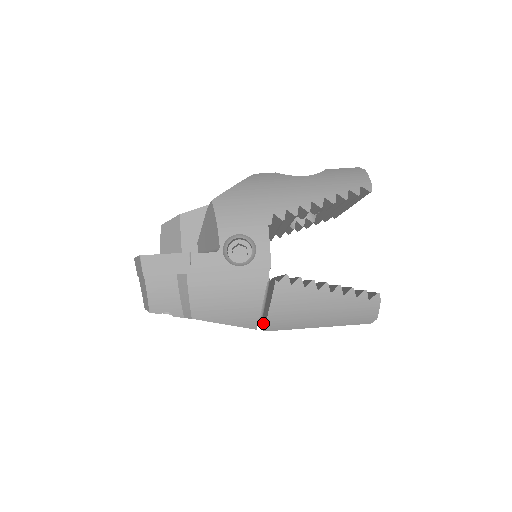
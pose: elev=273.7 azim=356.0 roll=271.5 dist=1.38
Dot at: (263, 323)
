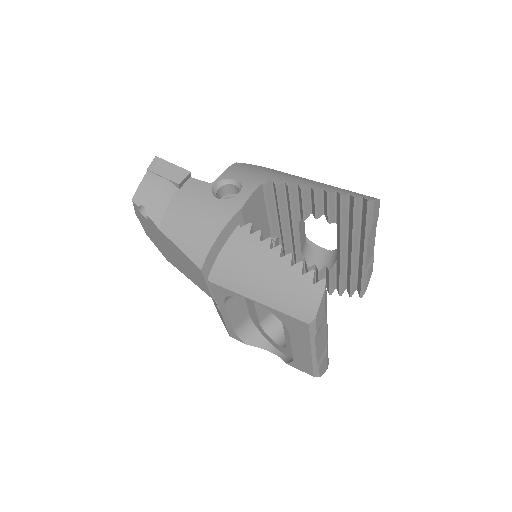
Dot at: occluded
